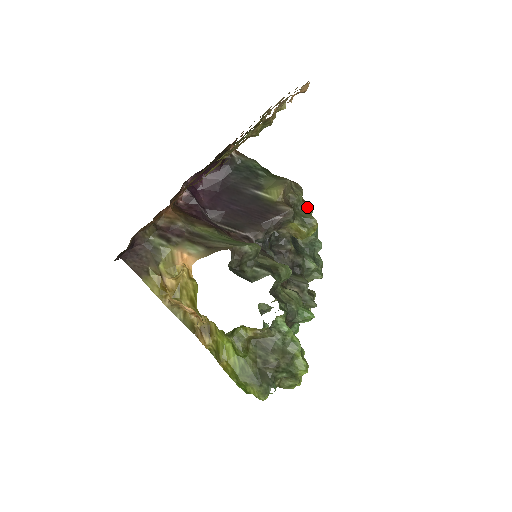
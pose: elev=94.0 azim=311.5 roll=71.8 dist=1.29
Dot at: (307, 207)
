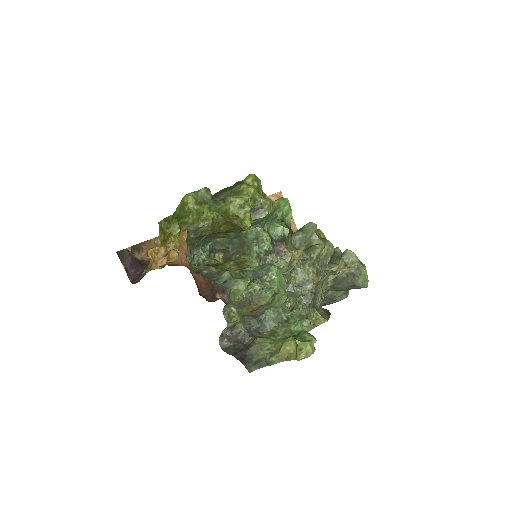
Dot at: occluded
